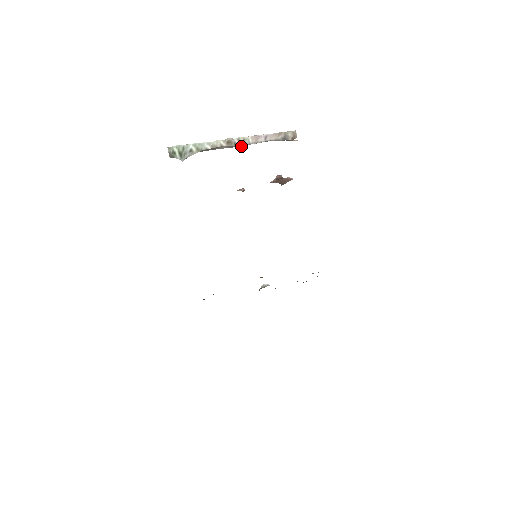
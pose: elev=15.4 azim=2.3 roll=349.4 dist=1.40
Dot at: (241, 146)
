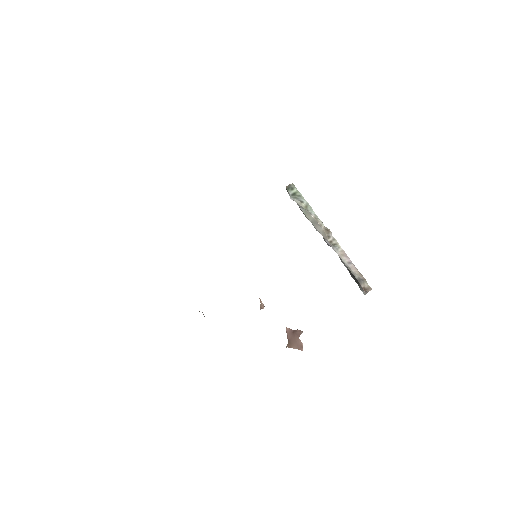
Dot at: (330, 243)
